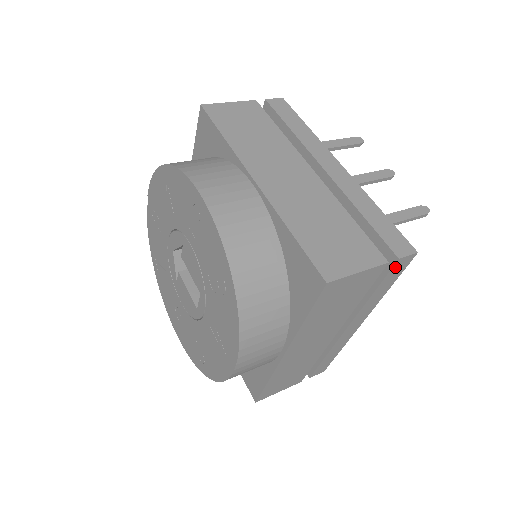
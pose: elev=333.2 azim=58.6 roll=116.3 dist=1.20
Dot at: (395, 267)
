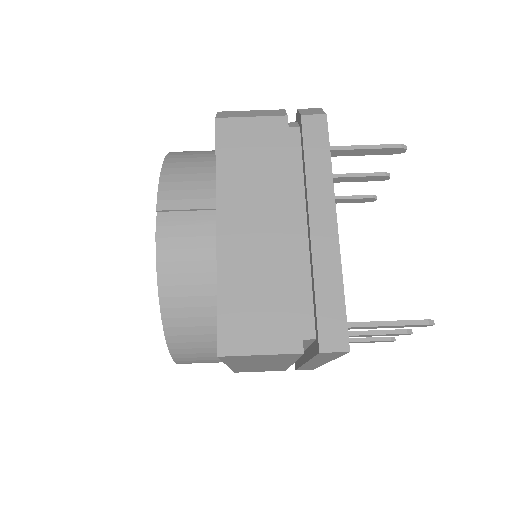
Dot at: occluded
